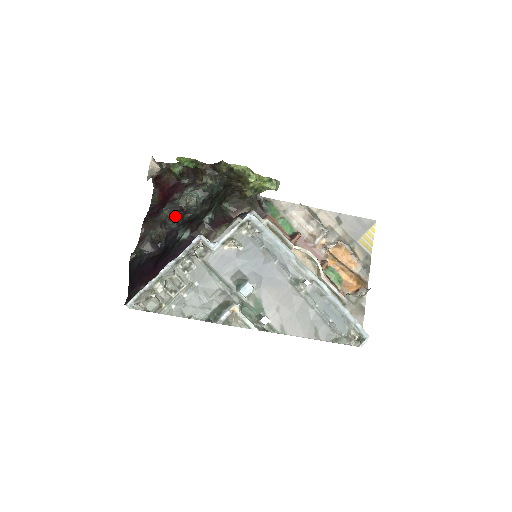
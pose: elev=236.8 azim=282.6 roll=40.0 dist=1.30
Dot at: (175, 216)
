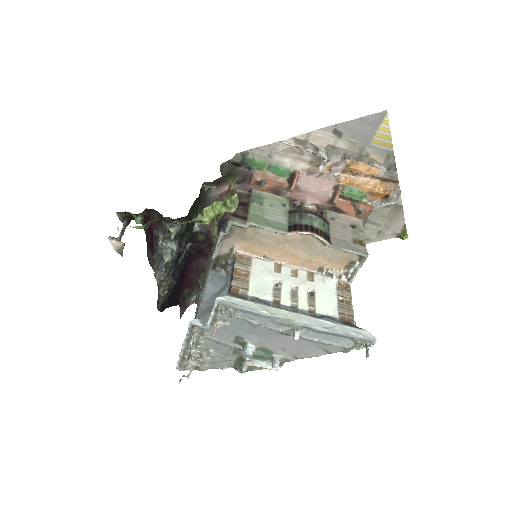
Dot at: (165, 276)
